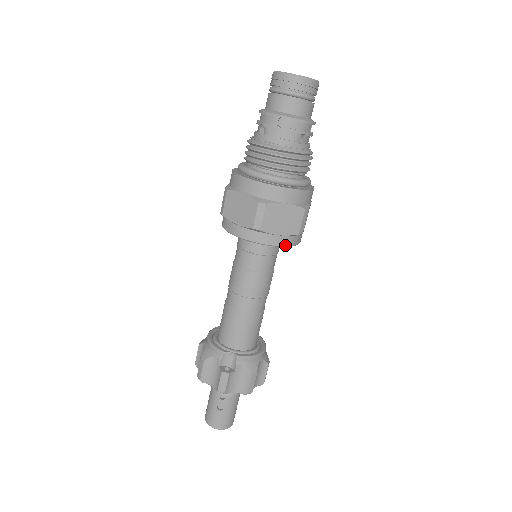
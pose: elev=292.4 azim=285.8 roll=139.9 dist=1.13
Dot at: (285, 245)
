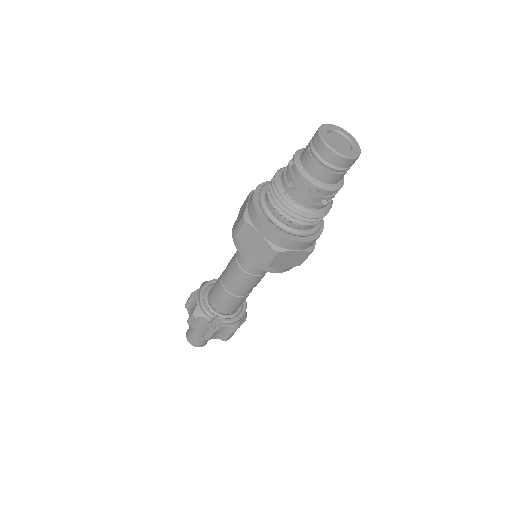
Dot at: (285, 271)
